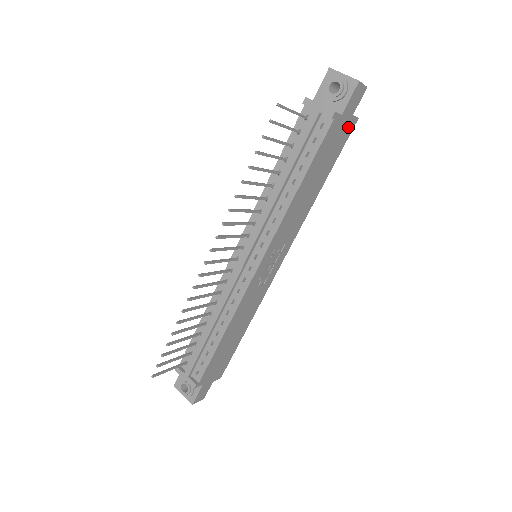
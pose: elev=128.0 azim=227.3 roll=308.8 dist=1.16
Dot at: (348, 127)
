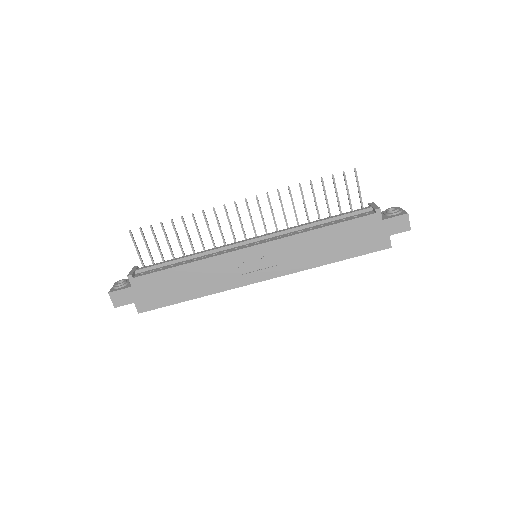
Dot at: (381, 241)
